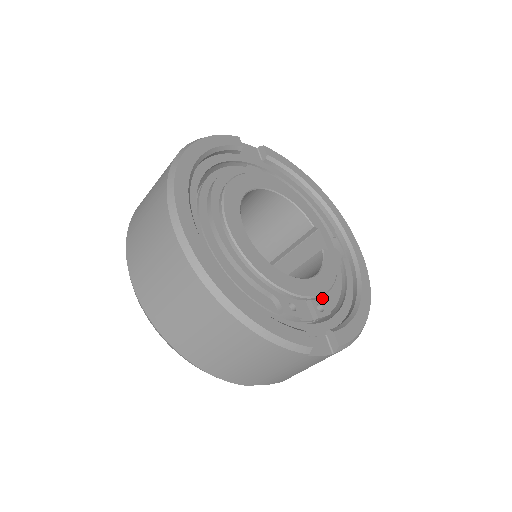
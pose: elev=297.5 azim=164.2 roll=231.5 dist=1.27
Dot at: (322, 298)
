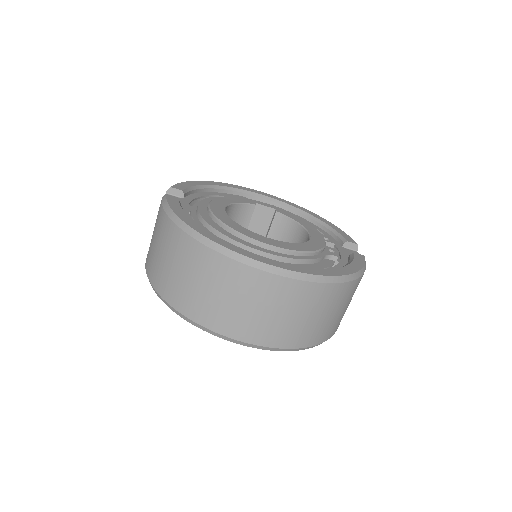
Dot at: occluded
